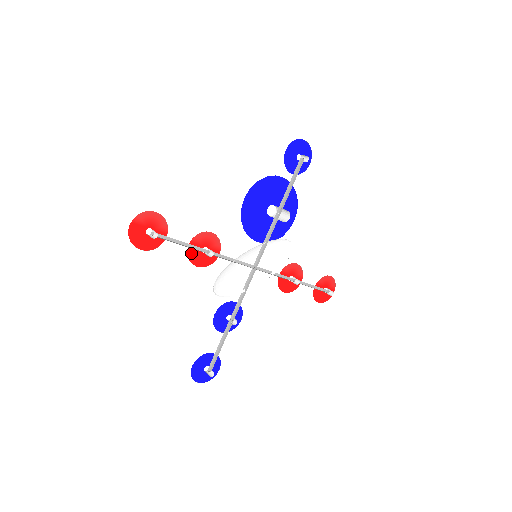
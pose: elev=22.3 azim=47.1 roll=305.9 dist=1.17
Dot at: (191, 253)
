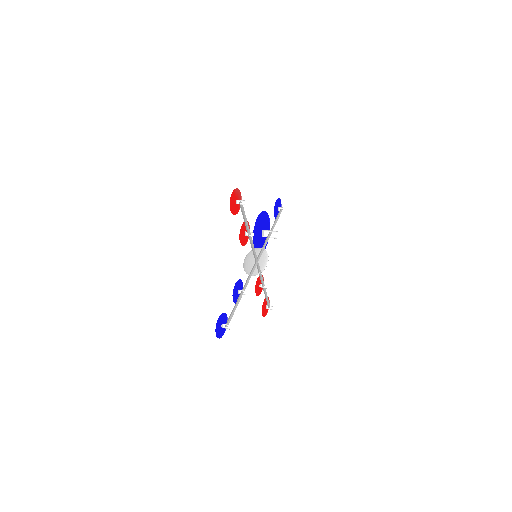
Dot at: (241, 231)
